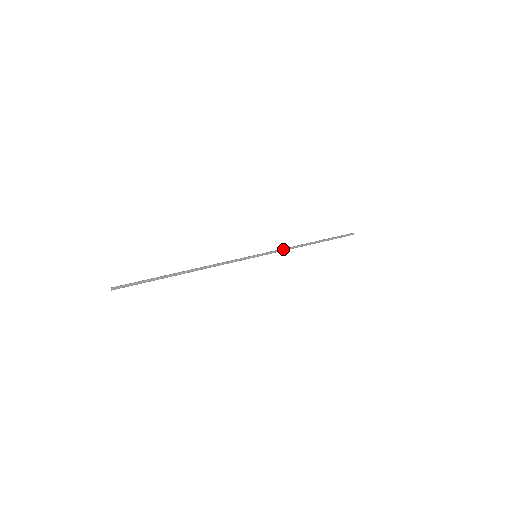
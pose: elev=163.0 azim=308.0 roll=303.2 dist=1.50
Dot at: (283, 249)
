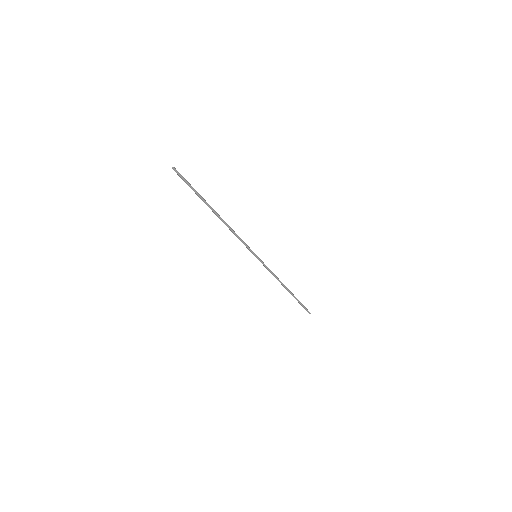
Dot at: occluded
